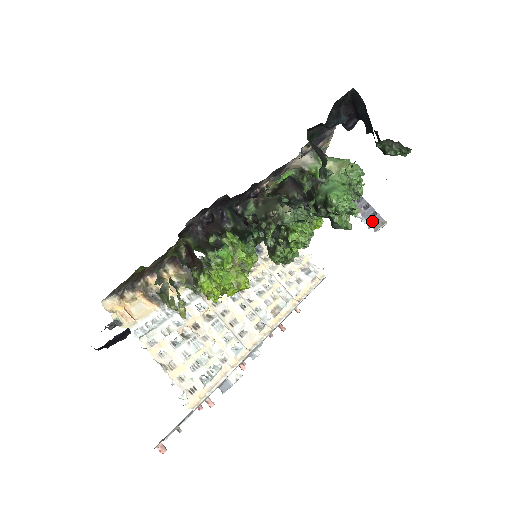
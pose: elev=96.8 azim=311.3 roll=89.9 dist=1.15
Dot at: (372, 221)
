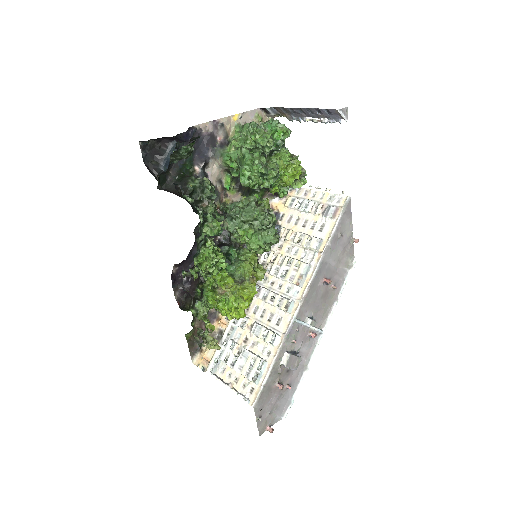
Dot at: (335, 116)
